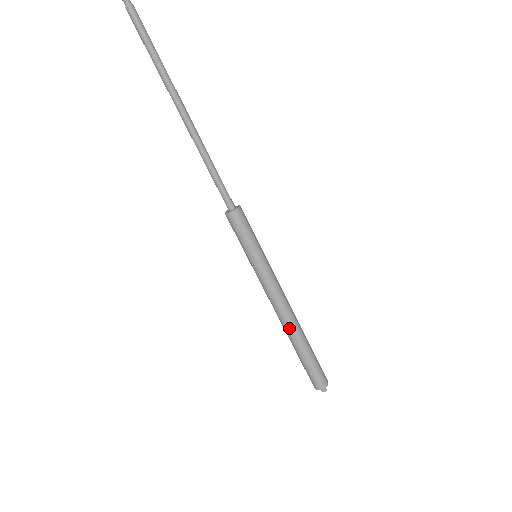
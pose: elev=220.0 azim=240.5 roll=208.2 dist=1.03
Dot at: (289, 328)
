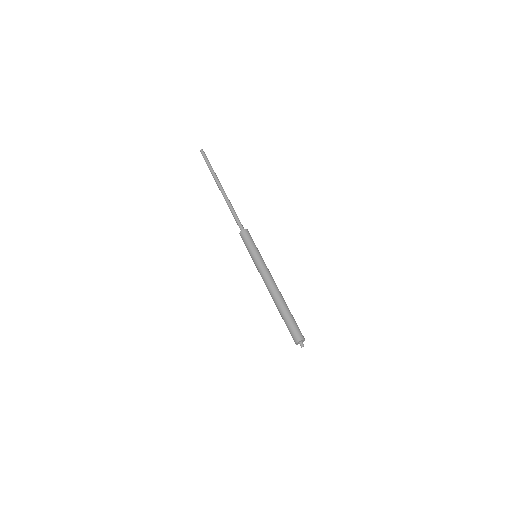
Dot at: (275, 297)
